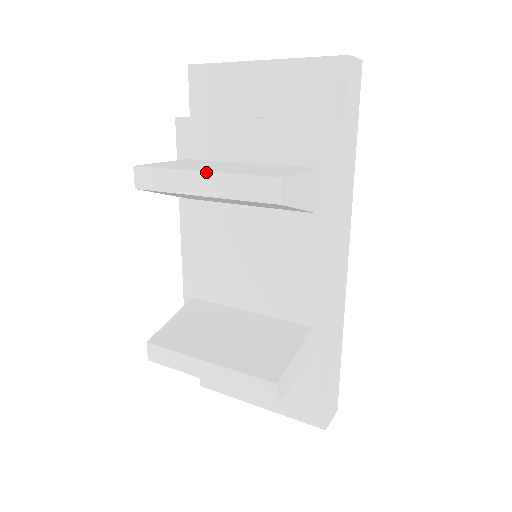
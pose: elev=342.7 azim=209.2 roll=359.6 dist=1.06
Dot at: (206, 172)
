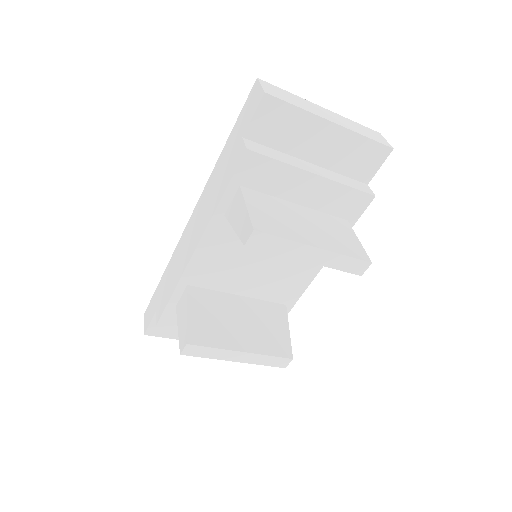
Dot at: (321, 249)
